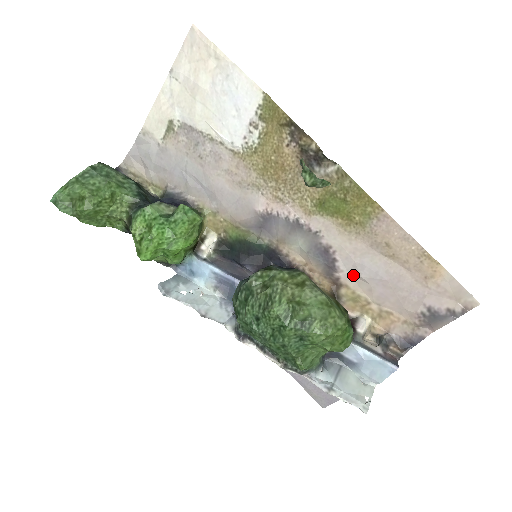
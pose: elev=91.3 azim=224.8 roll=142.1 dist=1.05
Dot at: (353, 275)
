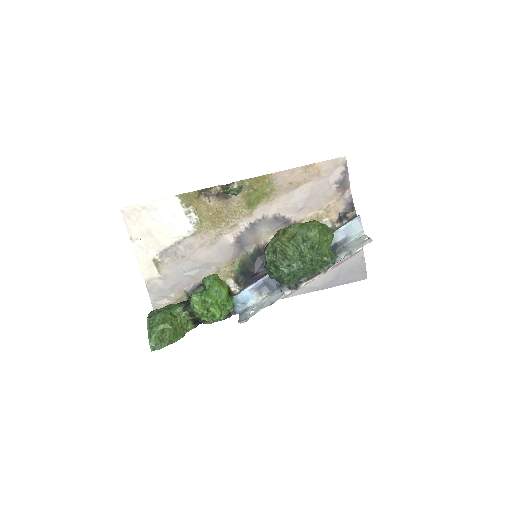
Dot at: (297, 212)
